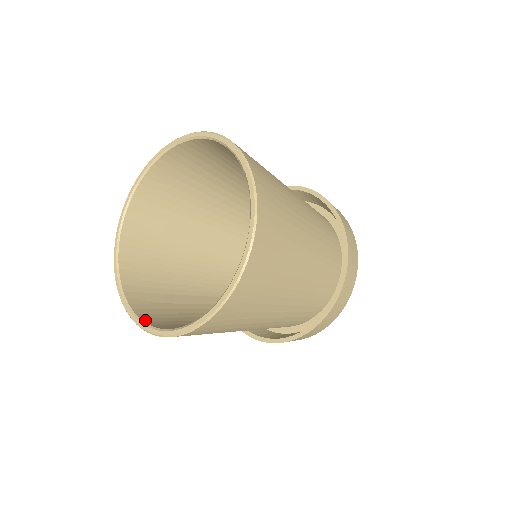
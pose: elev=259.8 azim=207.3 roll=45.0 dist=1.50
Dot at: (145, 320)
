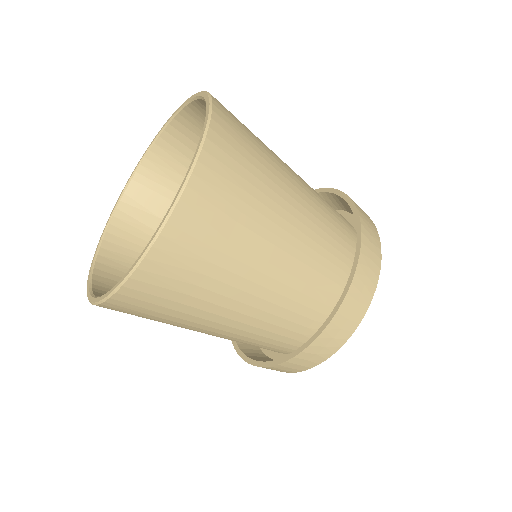
Dot at: (98, 295)
